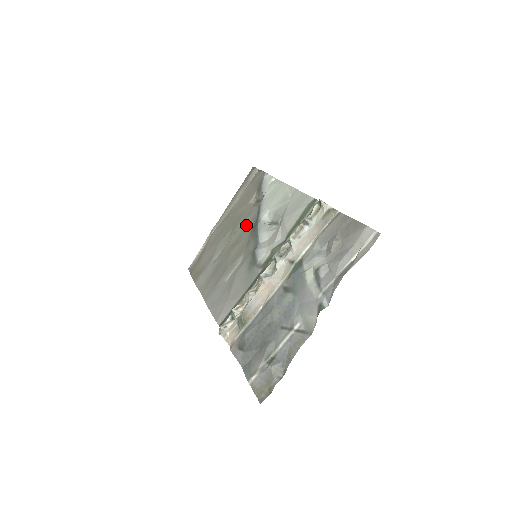
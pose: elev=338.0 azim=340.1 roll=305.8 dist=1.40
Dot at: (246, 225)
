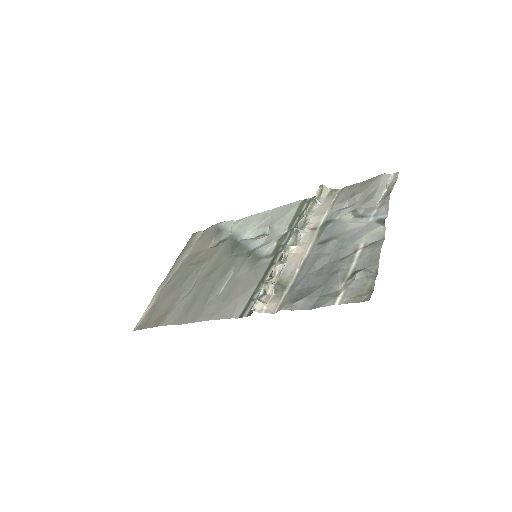
Dot at: (219, 255)
